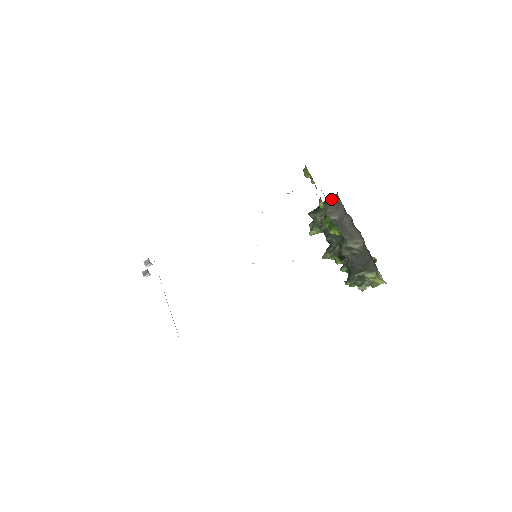
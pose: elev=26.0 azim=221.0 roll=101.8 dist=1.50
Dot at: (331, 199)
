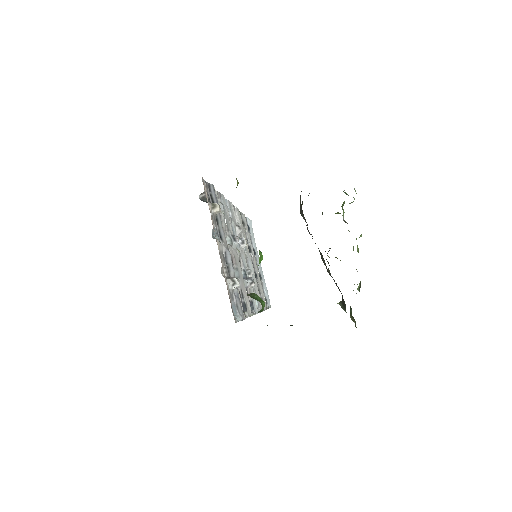
Dot at: occluded
